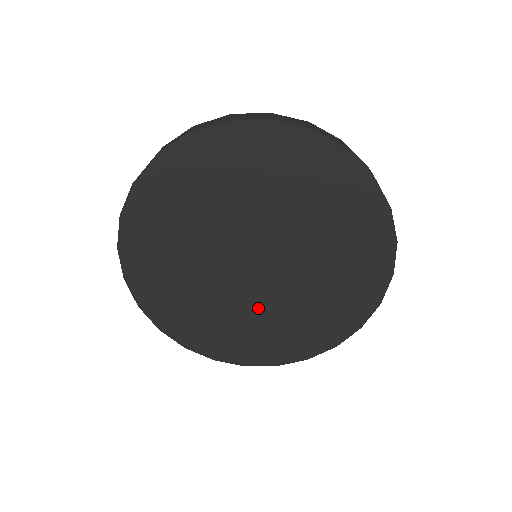
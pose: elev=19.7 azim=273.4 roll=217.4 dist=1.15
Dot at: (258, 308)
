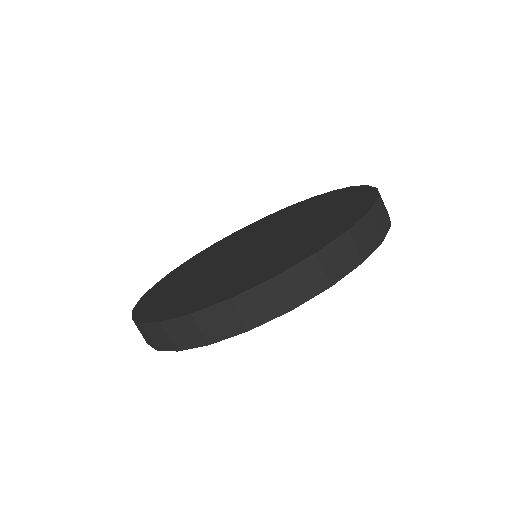
Dot at: (252, 260)
